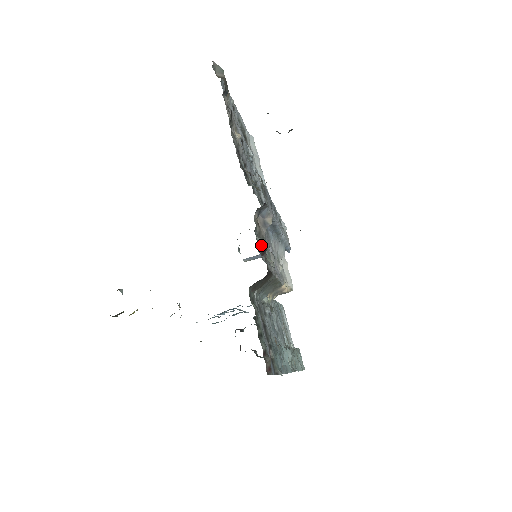
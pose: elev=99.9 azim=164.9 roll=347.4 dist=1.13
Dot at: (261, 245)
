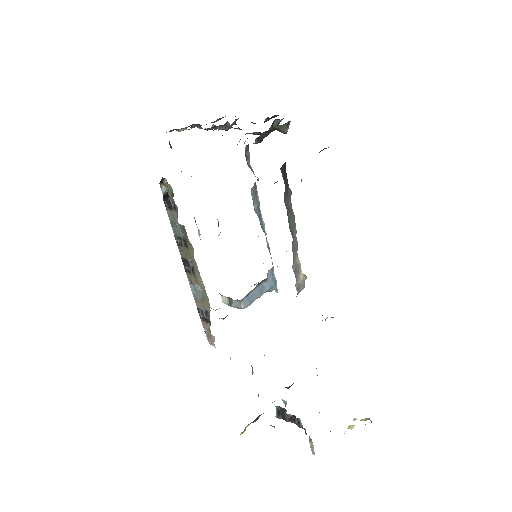
Dot at: occluded
